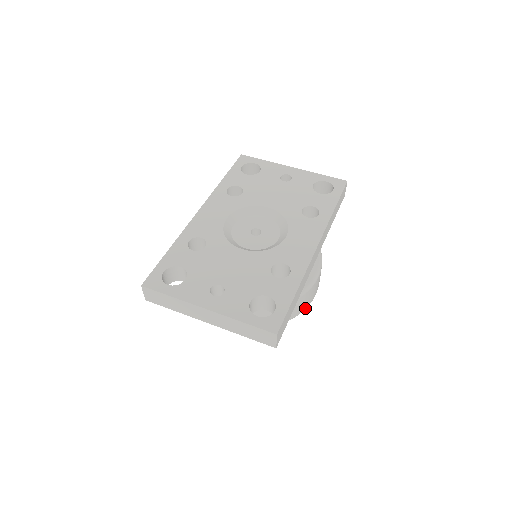
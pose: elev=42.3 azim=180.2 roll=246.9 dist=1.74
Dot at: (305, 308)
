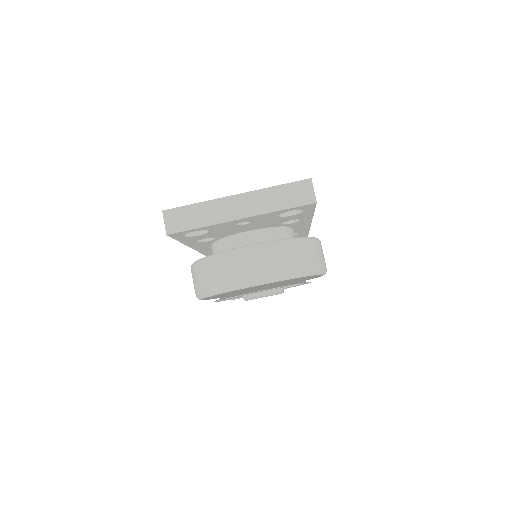
Dot at: (323, 268)
